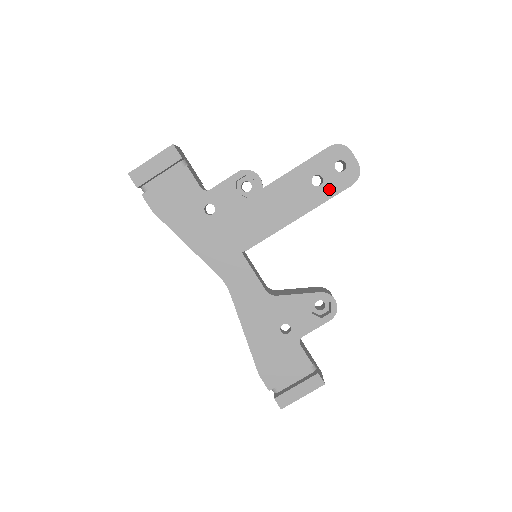
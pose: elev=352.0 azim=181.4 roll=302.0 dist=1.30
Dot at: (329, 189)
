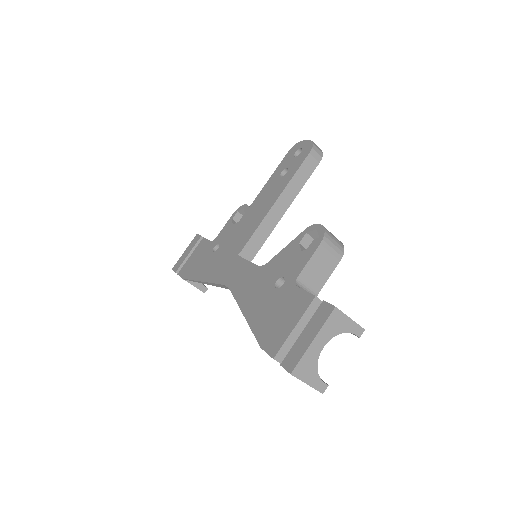
Dot at: (294, 169)
